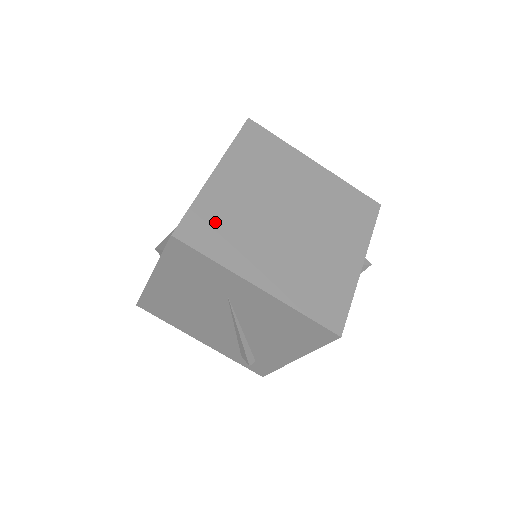
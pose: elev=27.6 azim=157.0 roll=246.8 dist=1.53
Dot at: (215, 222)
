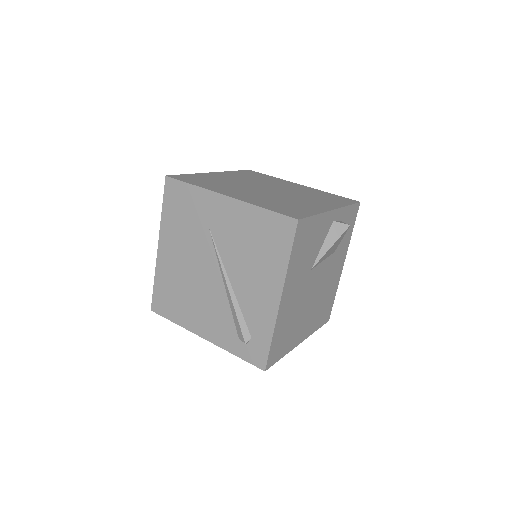
Dot at: (203, 179)
